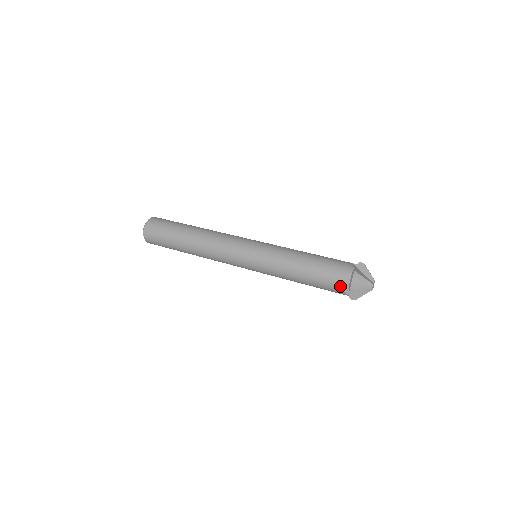
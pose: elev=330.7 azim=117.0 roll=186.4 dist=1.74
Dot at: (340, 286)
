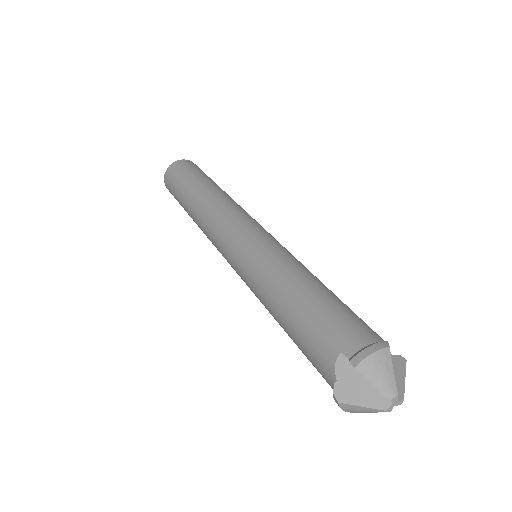
Dot at: (338, 346)
